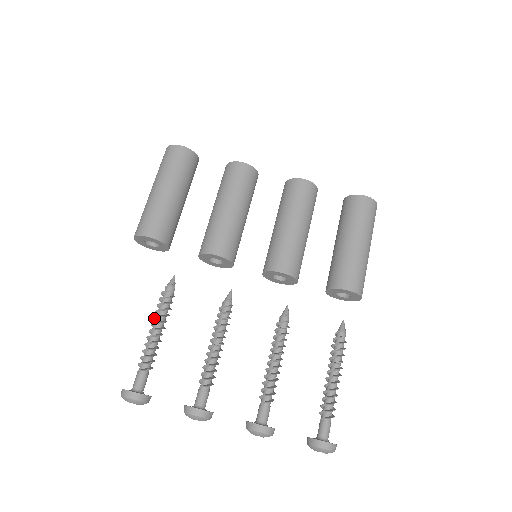
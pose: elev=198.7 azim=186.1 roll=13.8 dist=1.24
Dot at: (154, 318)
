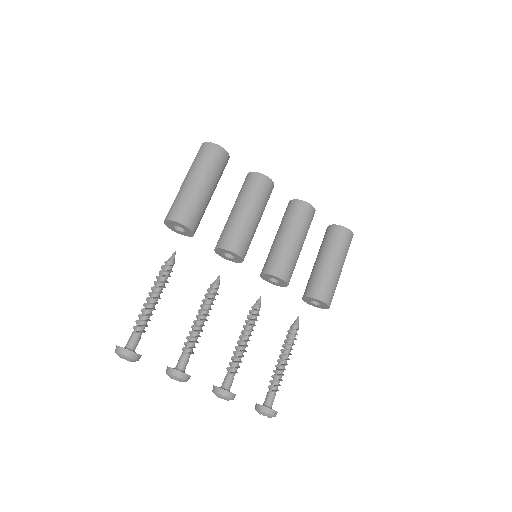
Dot at: (153, 287)
